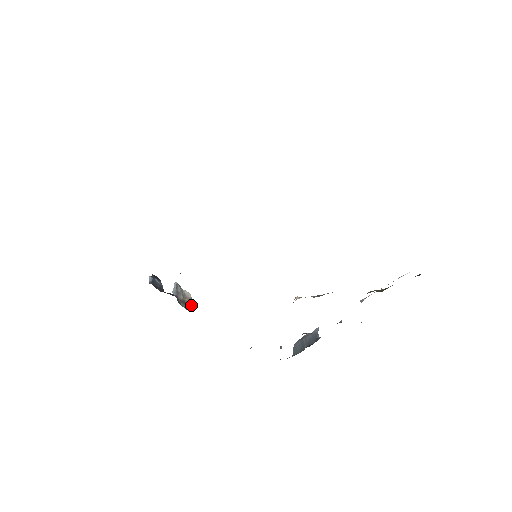
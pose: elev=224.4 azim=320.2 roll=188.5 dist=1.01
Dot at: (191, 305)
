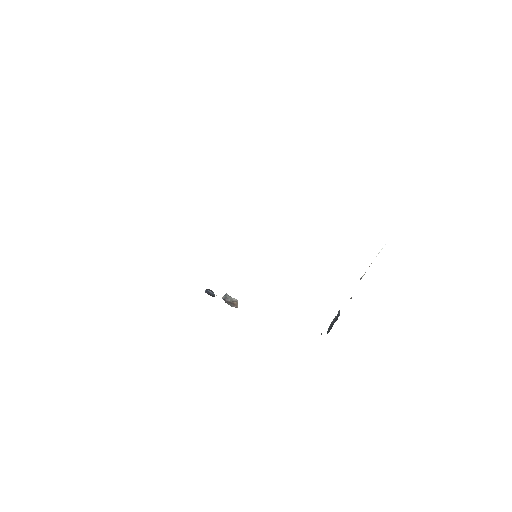
Dot at: (237, 305)
